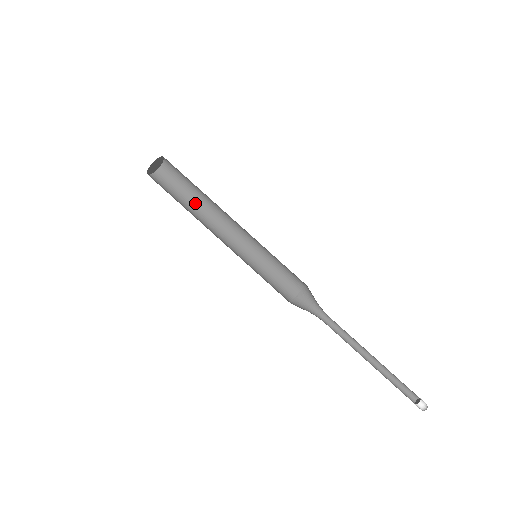
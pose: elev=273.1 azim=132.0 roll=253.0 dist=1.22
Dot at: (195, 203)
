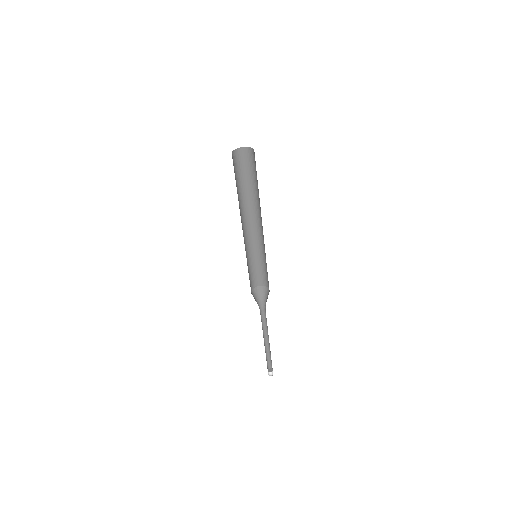
Dot at: (242, 192)
